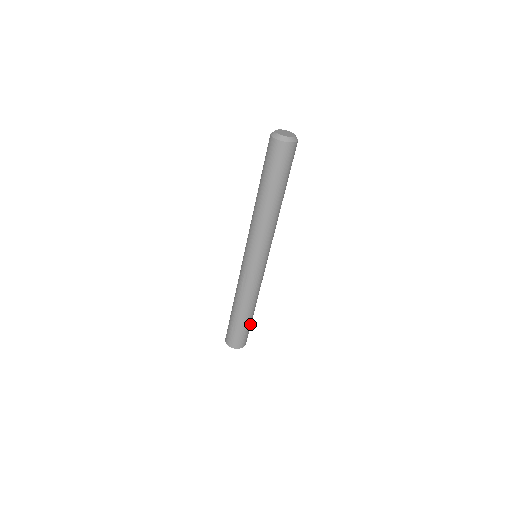
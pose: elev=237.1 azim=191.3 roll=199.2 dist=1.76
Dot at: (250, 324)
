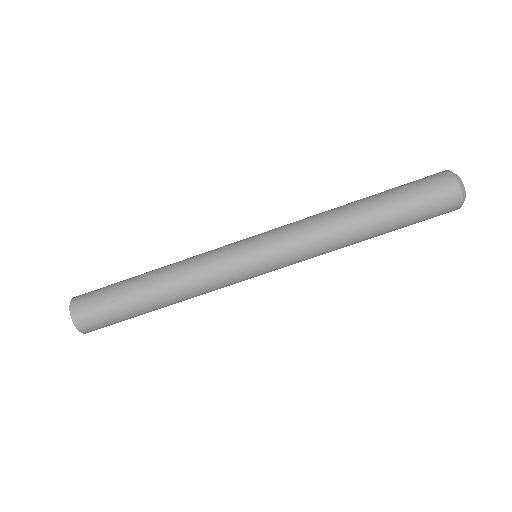
Dot at: occluded
